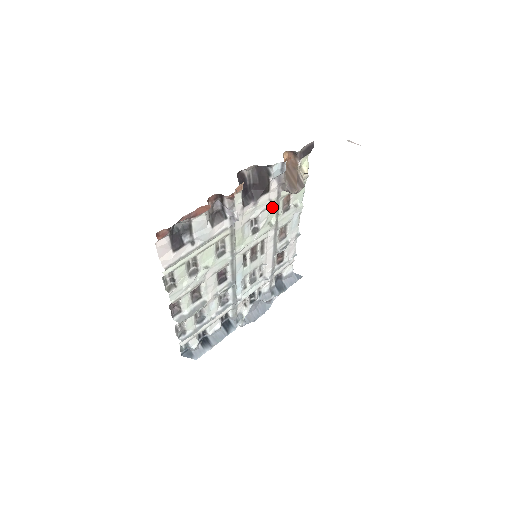
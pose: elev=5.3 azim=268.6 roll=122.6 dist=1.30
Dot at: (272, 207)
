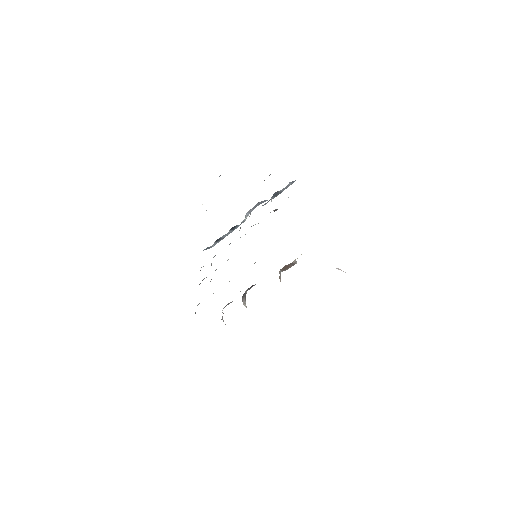
Dot at: occluded
